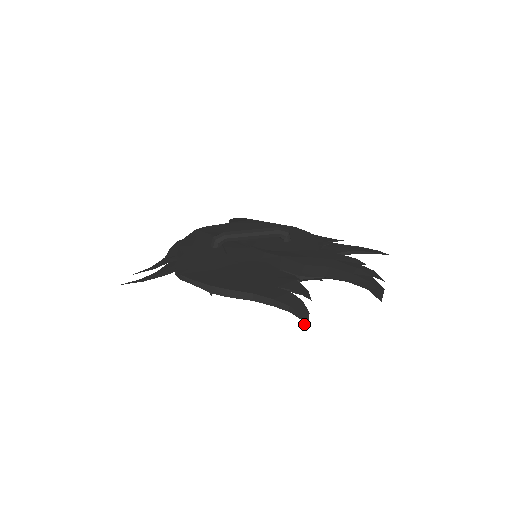
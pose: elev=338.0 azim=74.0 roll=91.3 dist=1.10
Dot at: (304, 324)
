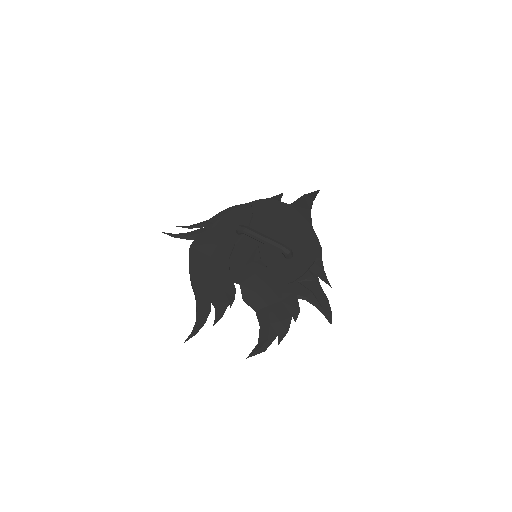
Dot at: (187, 338)
